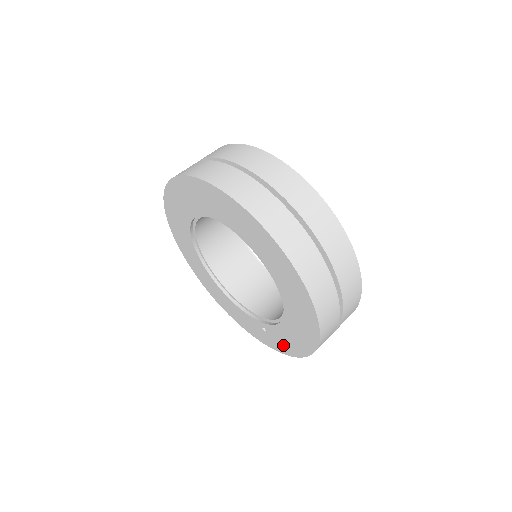
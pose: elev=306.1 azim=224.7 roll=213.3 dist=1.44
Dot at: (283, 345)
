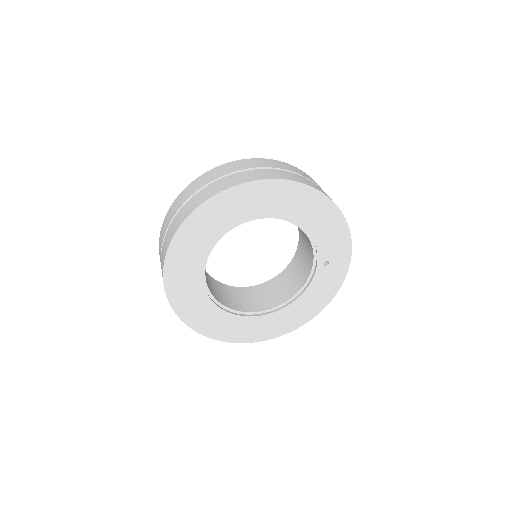
Dot at: (339, 245)
